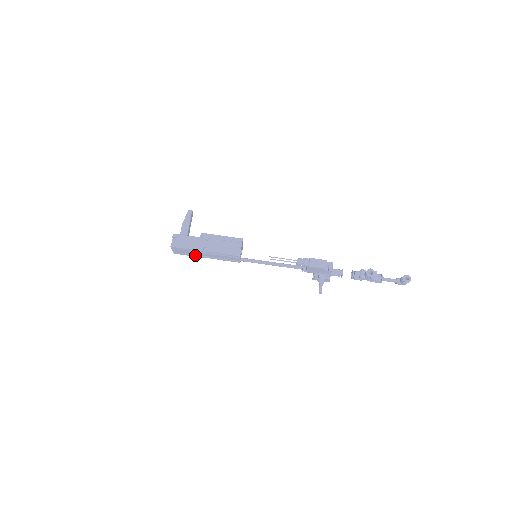
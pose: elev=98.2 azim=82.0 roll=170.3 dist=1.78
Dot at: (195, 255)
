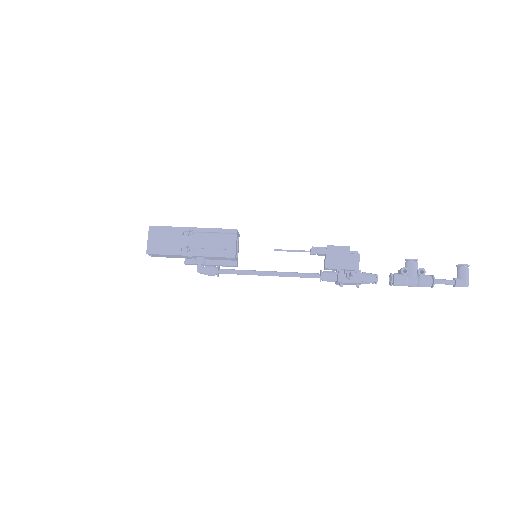
Dot at: (176, 249)
